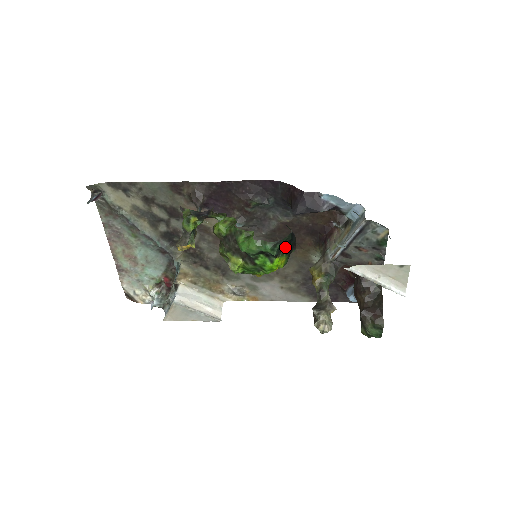
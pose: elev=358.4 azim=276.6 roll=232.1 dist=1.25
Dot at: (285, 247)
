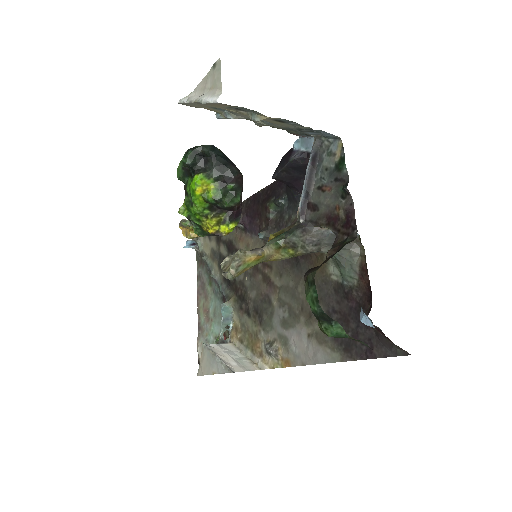
Dot at: (211, 168)
